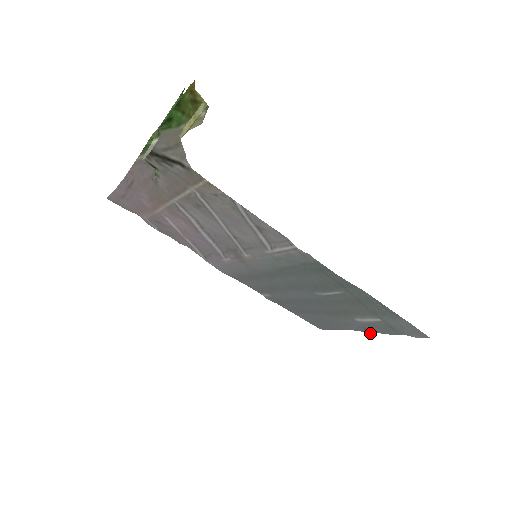
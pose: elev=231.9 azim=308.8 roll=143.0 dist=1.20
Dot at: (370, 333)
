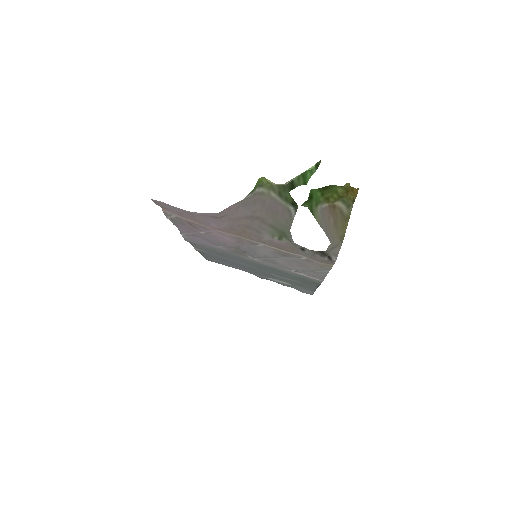
Dot at: (262, 278)
